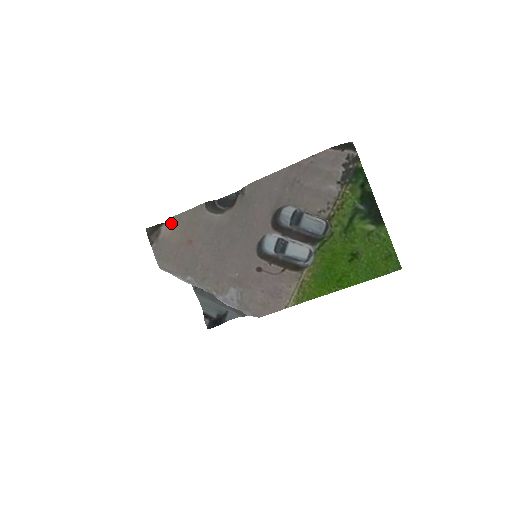
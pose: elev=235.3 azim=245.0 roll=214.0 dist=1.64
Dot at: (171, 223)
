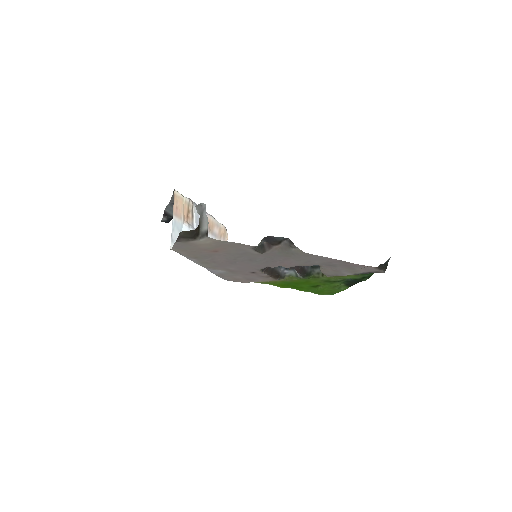
Dot at: (210, 240)
